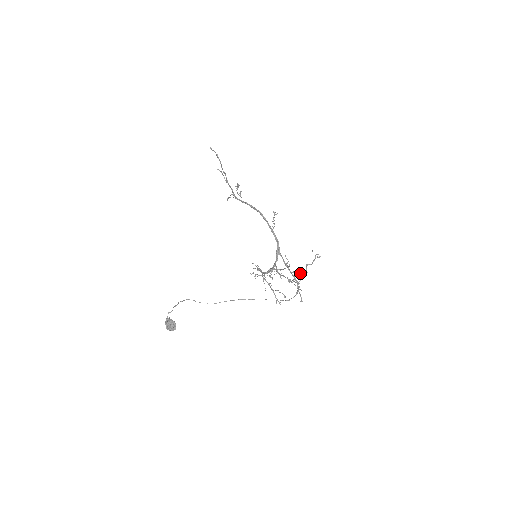
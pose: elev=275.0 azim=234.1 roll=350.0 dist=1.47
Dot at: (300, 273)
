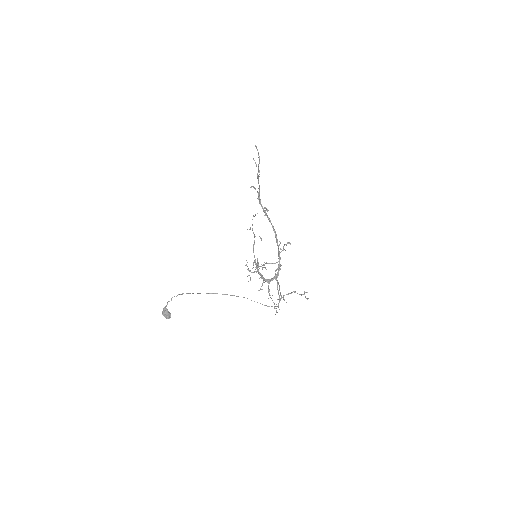
Dot at: (286, 302)
